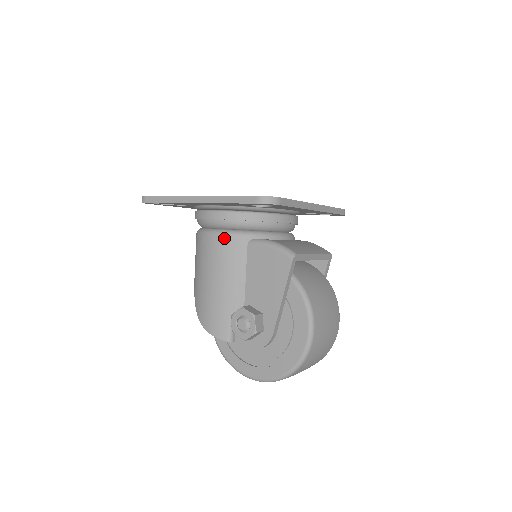
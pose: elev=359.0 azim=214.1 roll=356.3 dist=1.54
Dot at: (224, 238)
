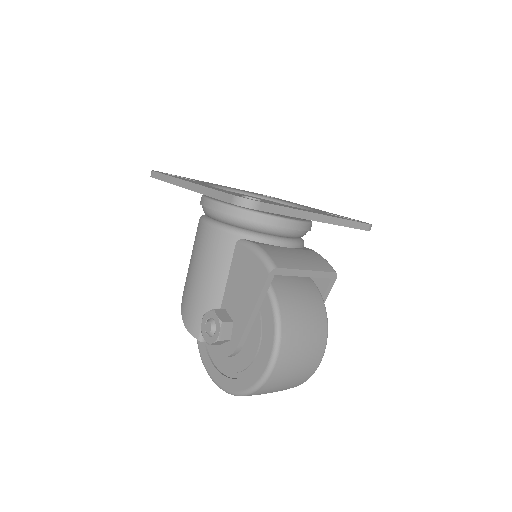
Dot at: (214, 231)
